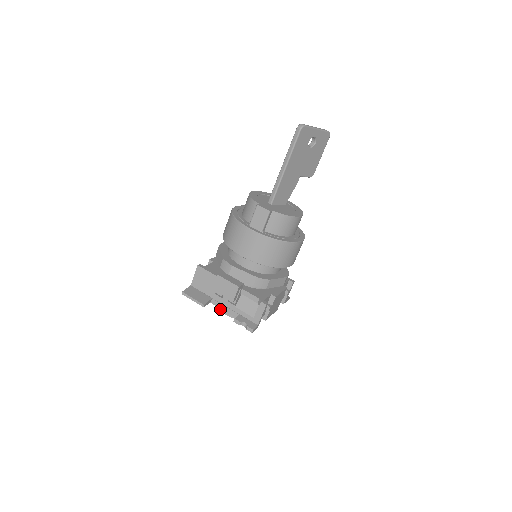
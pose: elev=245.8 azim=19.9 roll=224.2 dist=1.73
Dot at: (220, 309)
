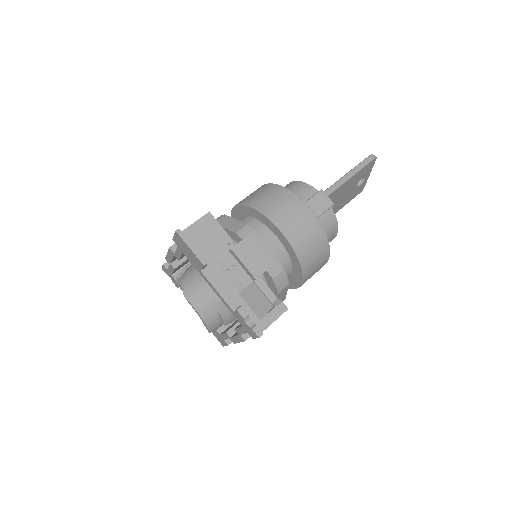
Dot at: (187, 295)
